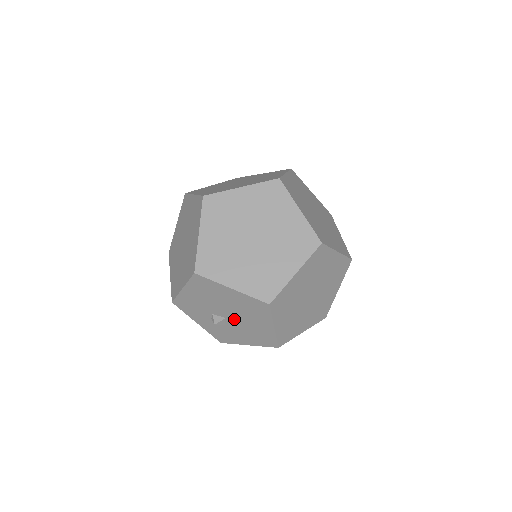
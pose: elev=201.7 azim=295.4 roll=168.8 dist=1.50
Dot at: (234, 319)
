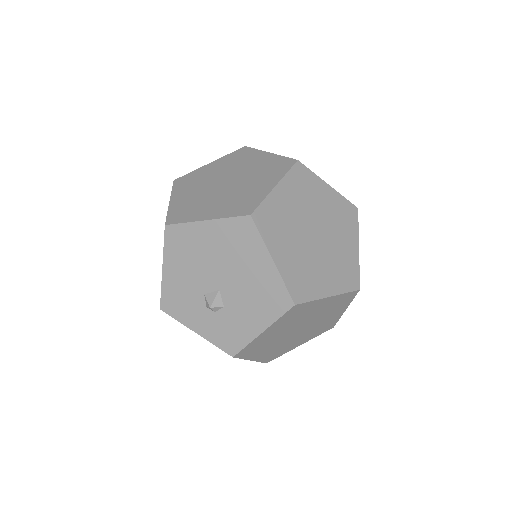
Dot at: (228, 284)
